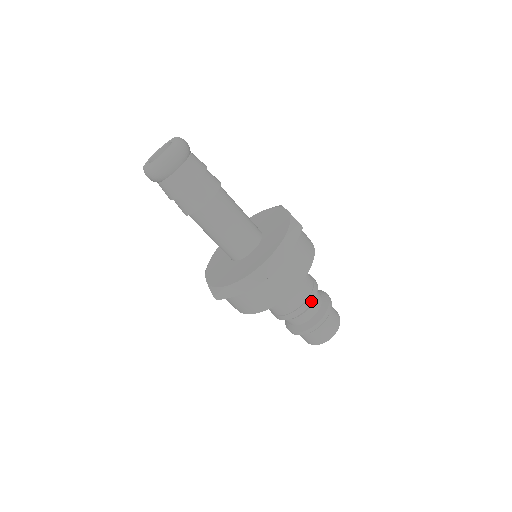
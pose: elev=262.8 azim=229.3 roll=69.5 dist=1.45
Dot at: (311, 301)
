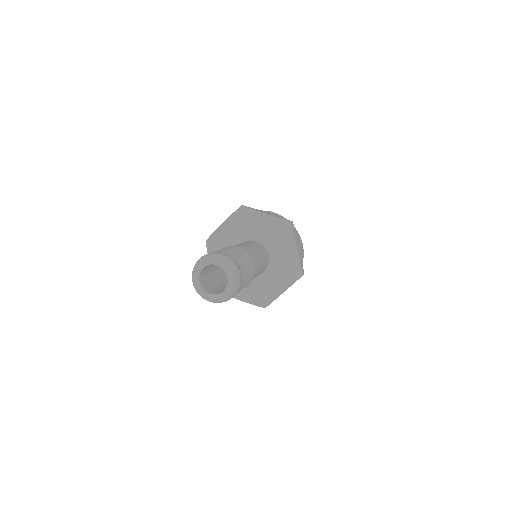
Dot at: occluded
